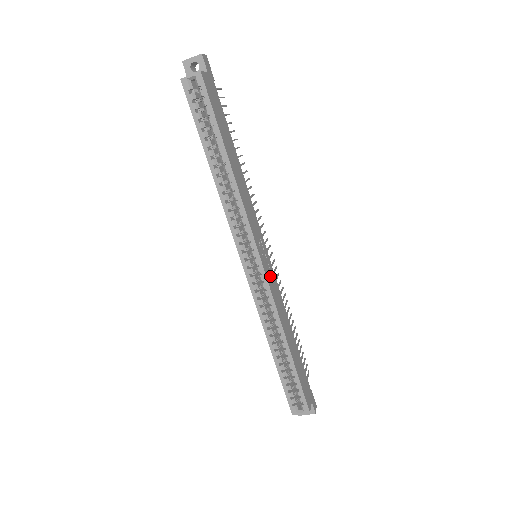
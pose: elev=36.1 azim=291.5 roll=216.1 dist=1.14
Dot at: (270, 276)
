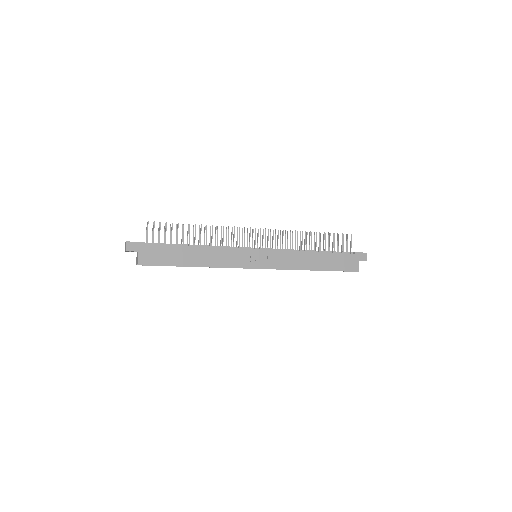
Dot at: (271, 261)
